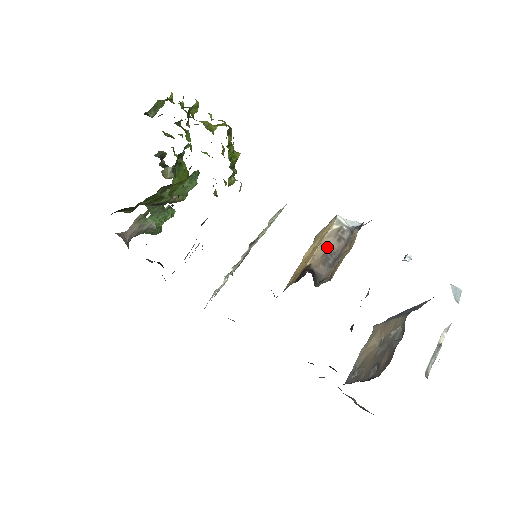
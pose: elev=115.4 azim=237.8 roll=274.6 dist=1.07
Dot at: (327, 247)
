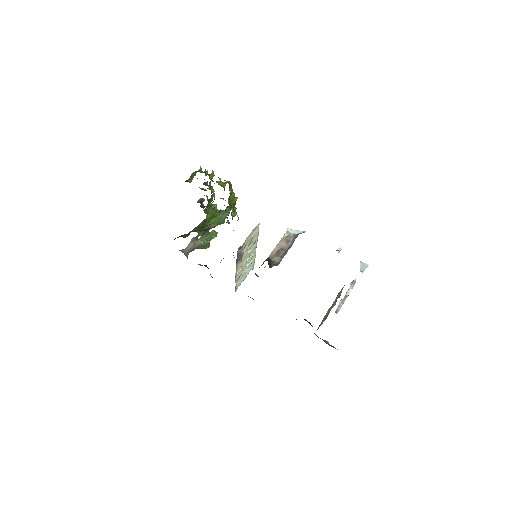
Dot at: (280, 247)
